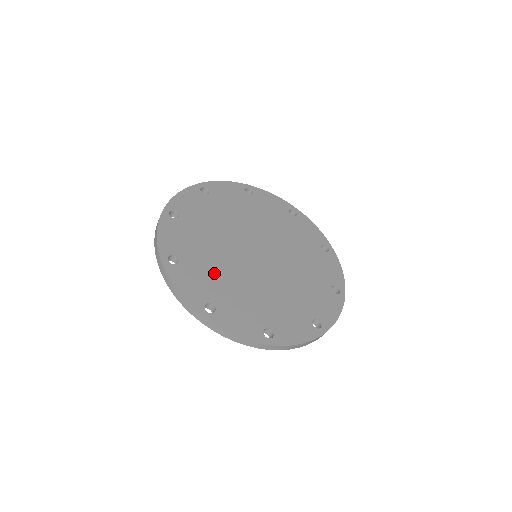
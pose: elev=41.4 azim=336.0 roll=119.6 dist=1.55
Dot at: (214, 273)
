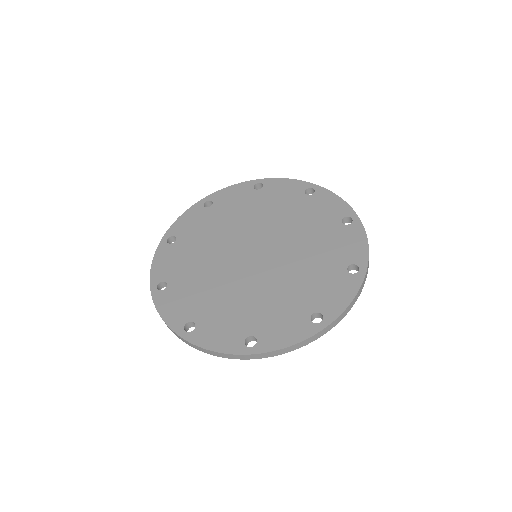
Dot at: (231, 307)
